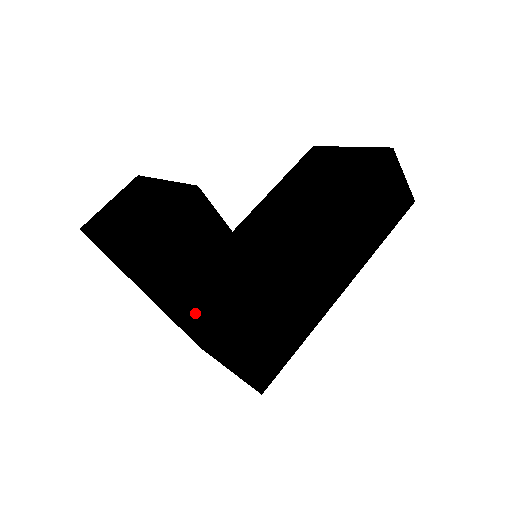
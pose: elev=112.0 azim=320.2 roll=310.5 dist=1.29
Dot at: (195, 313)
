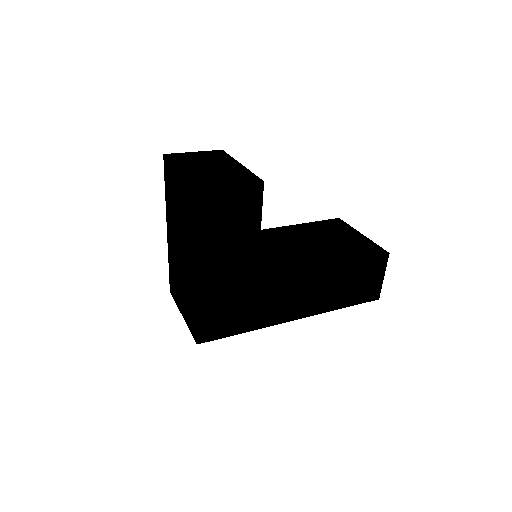
Dot at: (203, 256)
